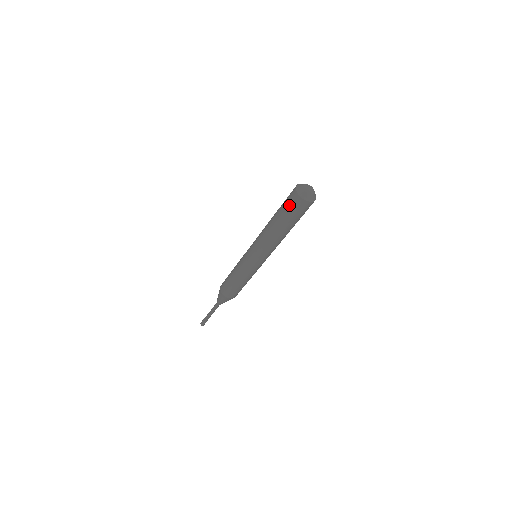
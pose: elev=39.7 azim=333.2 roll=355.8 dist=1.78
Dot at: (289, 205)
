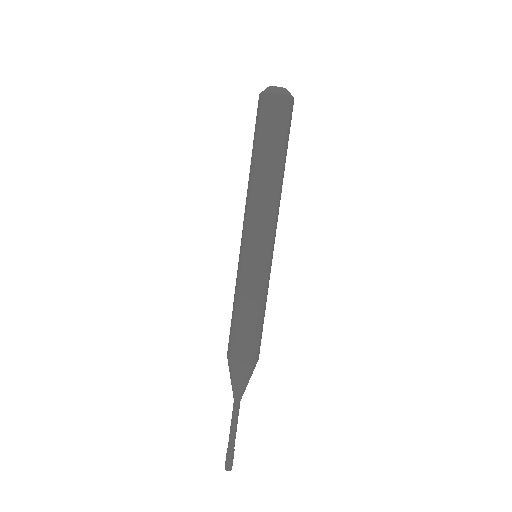
Dot at: (257, 119)
